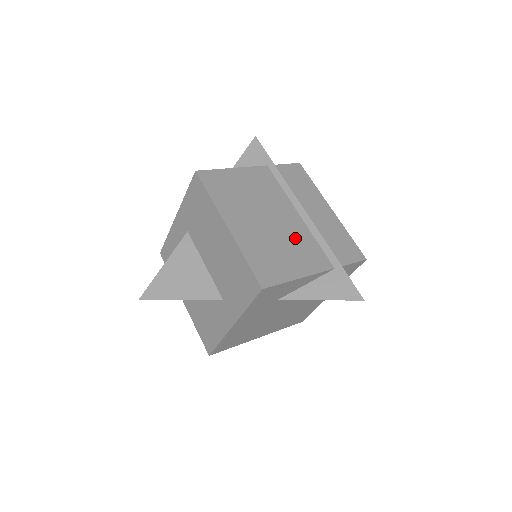
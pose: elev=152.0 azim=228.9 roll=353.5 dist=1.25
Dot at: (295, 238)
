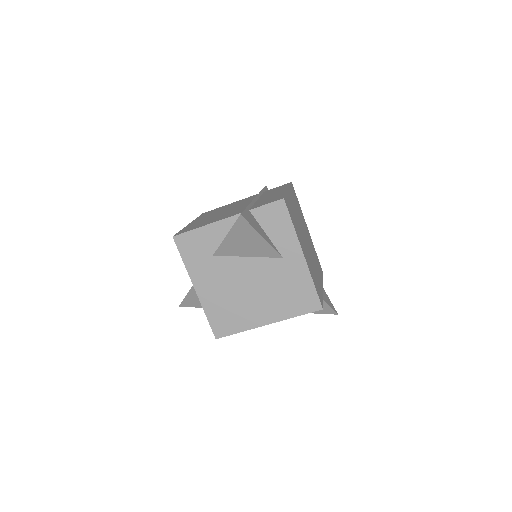
Dot at: occluded
